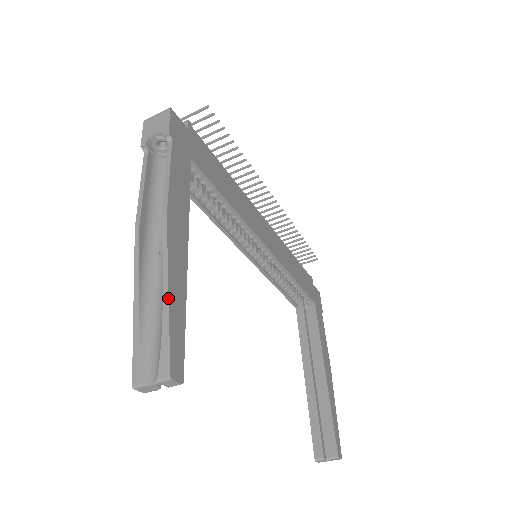
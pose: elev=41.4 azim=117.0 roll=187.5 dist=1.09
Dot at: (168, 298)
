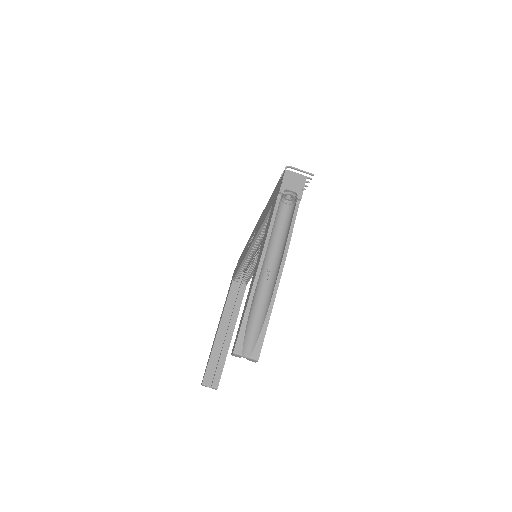
Dot at: occluded
